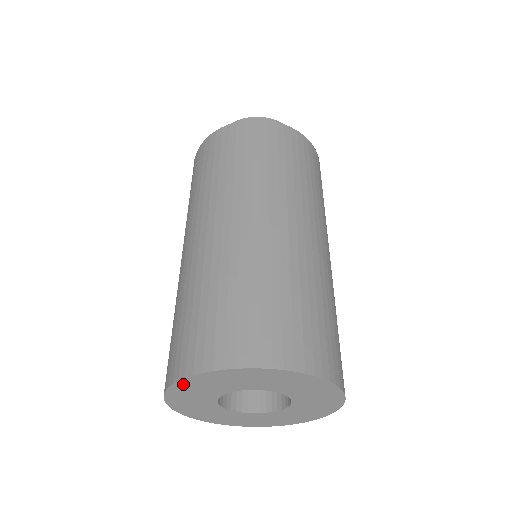
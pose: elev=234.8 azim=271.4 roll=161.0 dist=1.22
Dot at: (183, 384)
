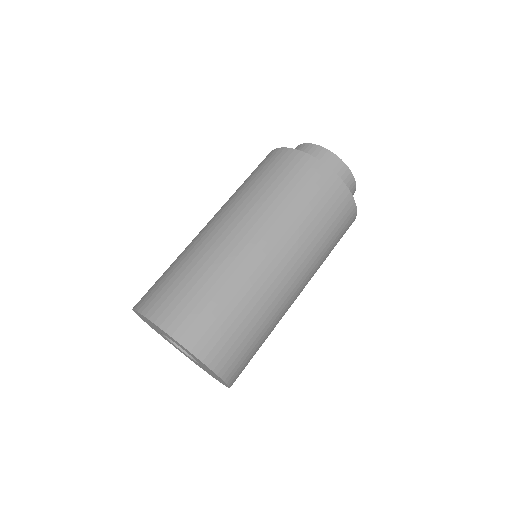
Dot at: (150, 321)
